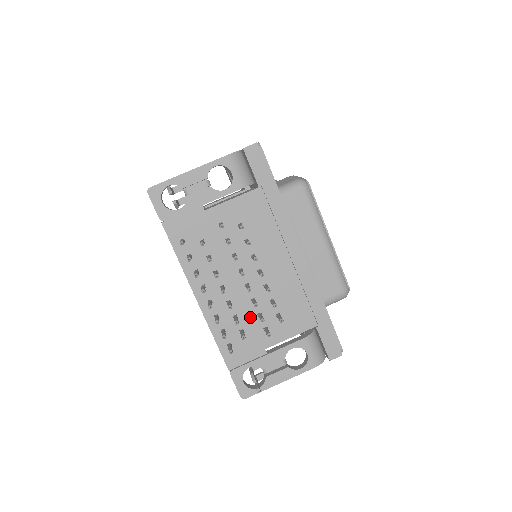
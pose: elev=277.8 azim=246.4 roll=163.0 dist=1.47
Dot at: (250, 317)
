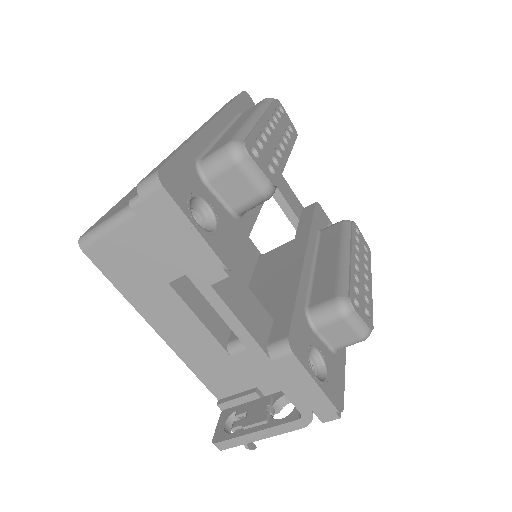
Dot at: occluded
